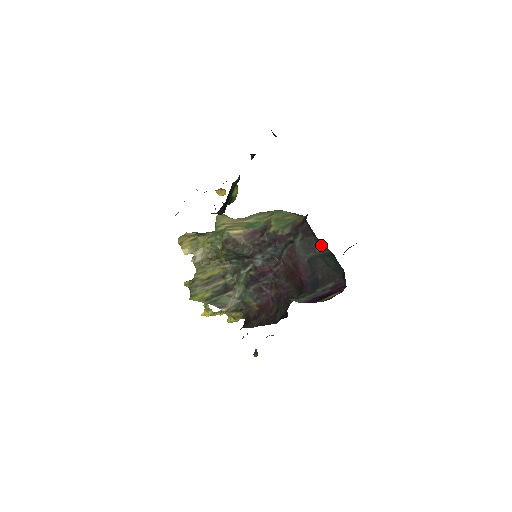
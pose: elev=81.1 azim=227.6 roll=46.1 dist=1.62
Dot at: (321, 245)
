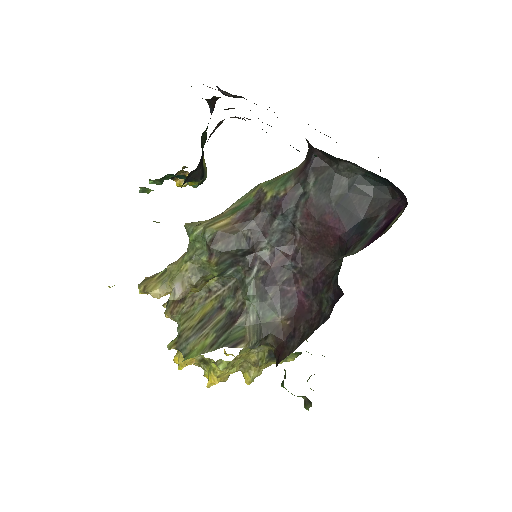
Dot at: (346, 171)
